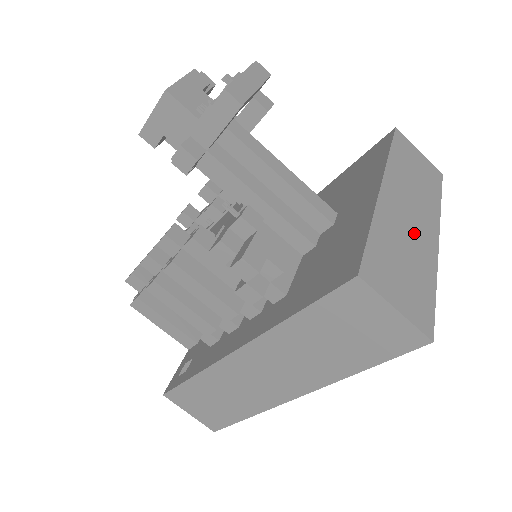
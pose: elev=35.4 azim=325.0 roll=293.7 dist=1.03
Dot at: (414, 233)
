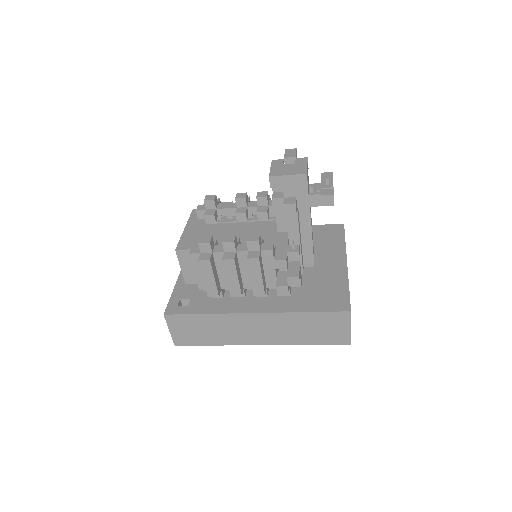
Dot at: occluded
